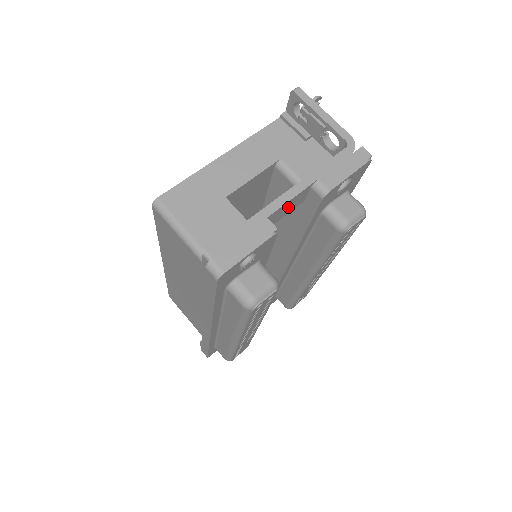
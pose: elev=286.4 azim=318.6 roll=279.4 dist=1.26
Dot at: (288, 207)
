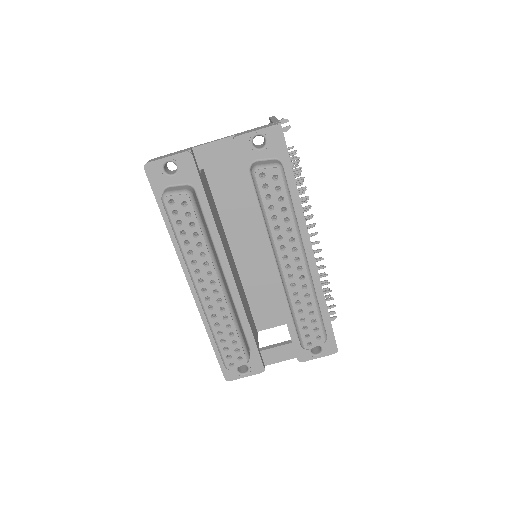
Dot at: (216, 153)
